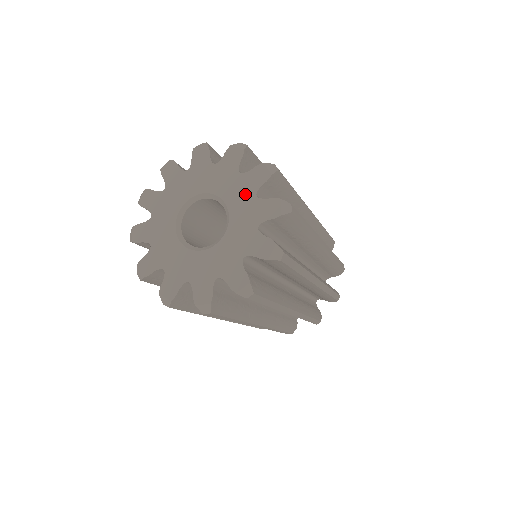
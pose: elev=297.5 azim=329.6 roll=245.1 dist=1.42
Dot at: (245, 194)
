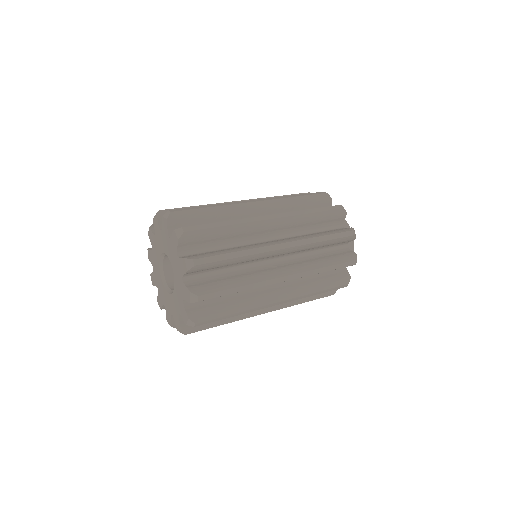
Dot at: (174, 254)
